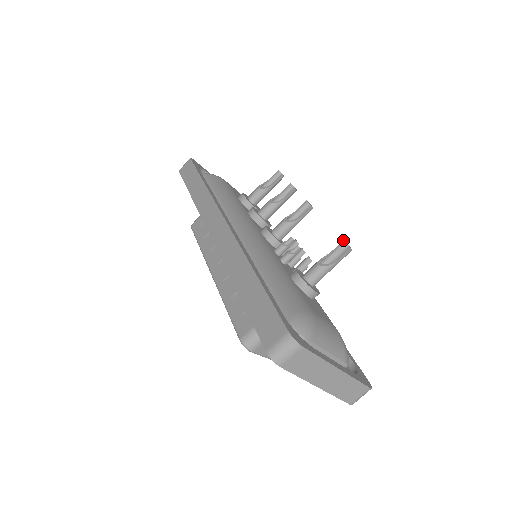
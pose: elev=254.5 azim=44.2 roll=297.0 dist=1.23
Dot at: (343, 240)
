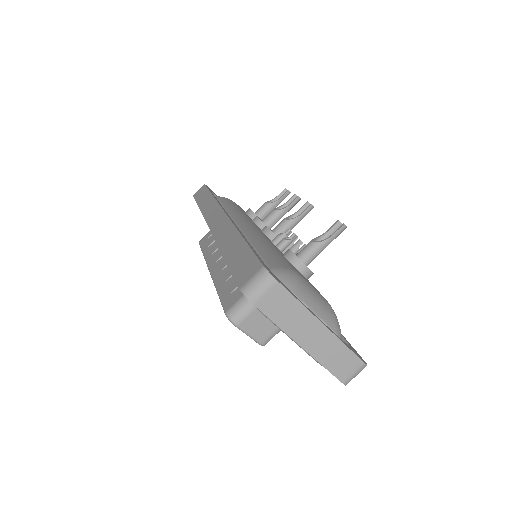
Dot at: occluded
